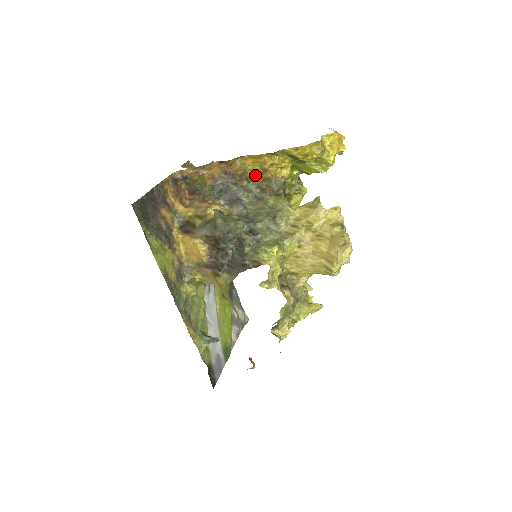
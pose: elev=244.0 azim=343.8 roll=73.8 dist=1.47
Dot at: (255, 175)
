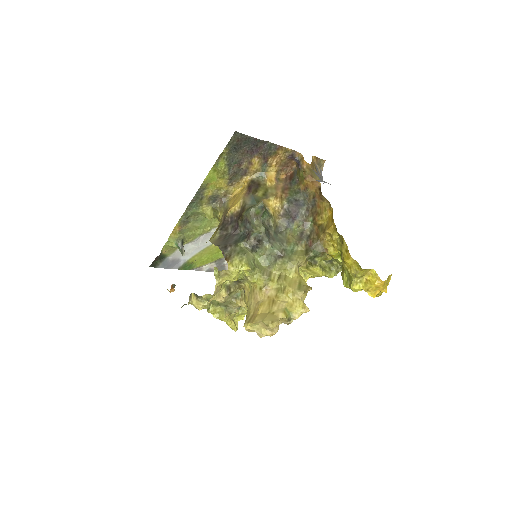
Dot at: (320, 224)
